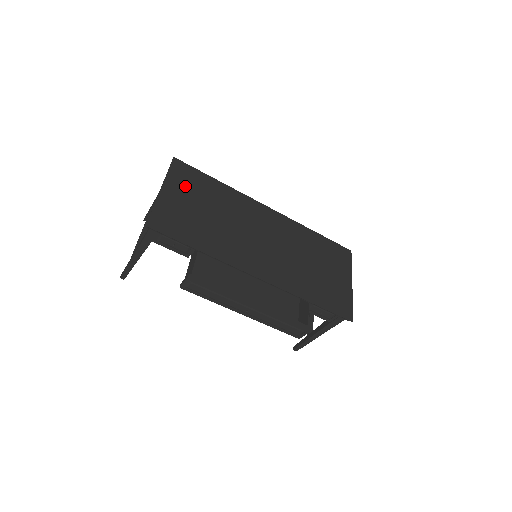
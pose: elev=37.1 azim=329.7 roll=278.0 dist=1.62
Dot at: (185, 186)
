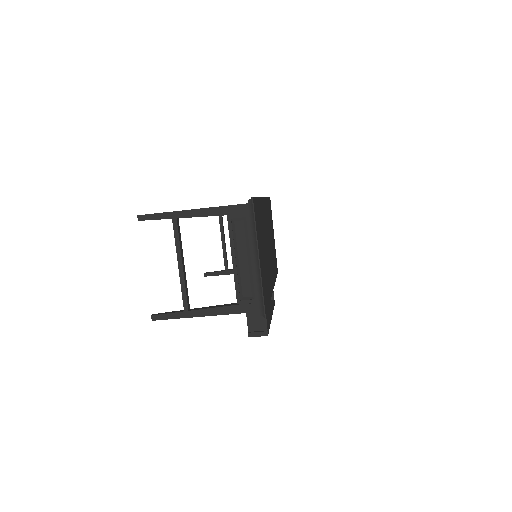
Dot at: (259, 234)
